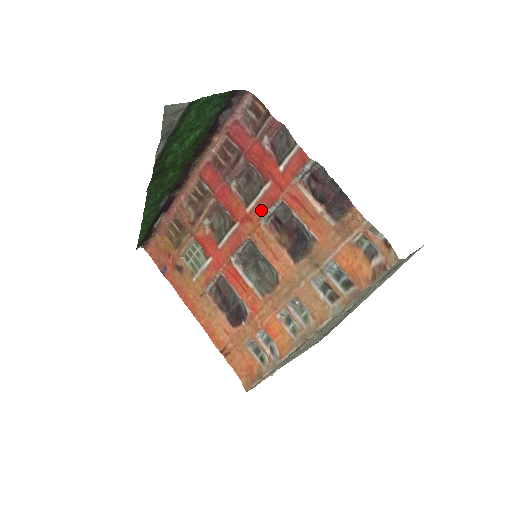
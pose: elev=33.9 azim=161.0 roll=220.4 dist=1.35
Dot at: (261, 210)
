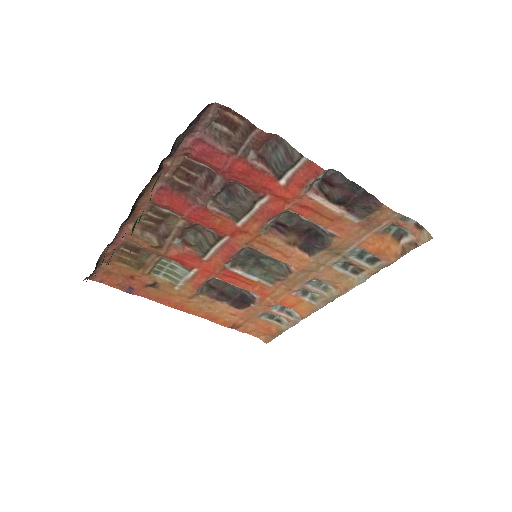
Dot at: (259, 222)
